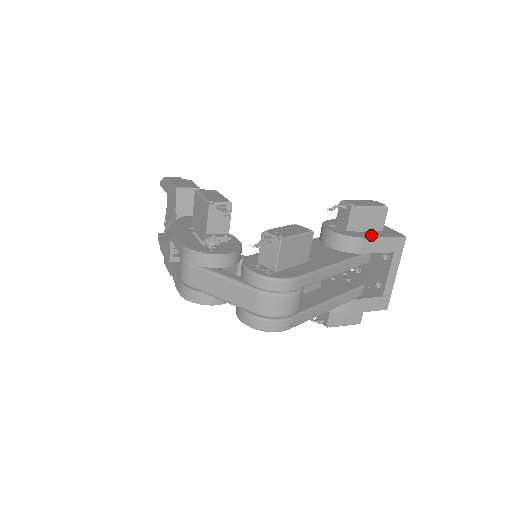
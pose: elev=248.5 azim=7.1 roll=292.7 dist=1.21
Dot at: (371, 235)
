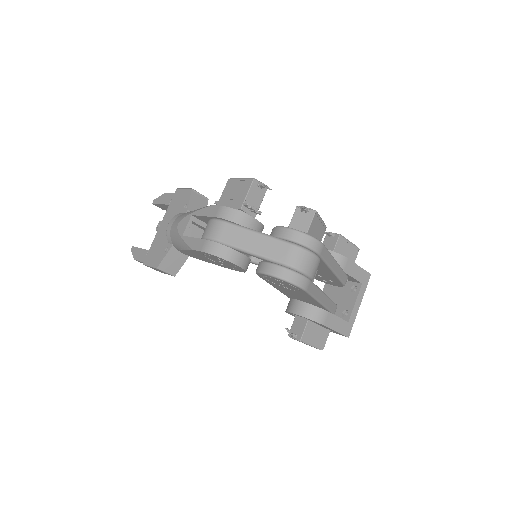
Dot at: occluded
